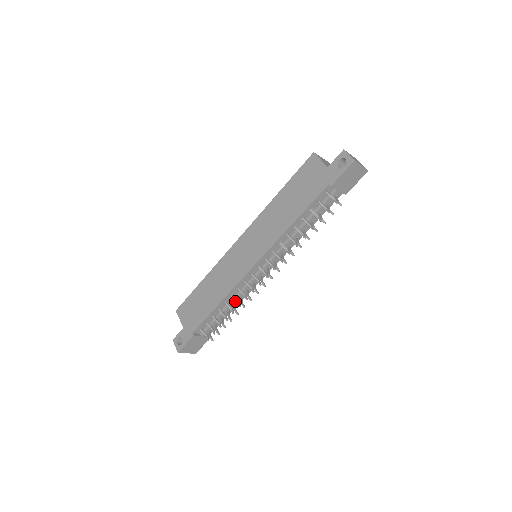
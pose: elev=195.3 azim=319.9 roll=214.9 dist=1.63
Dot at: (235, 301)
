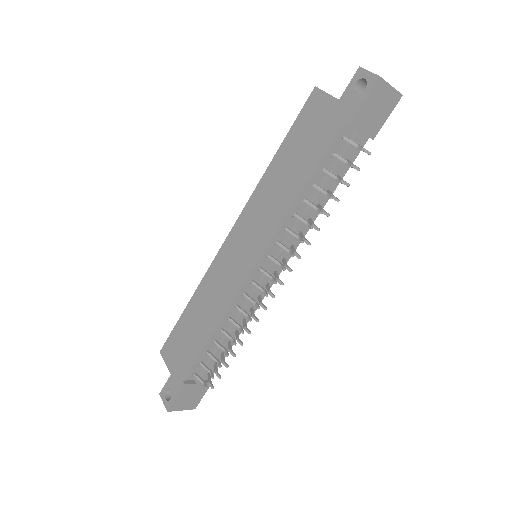
Dot at: (235, 326)
